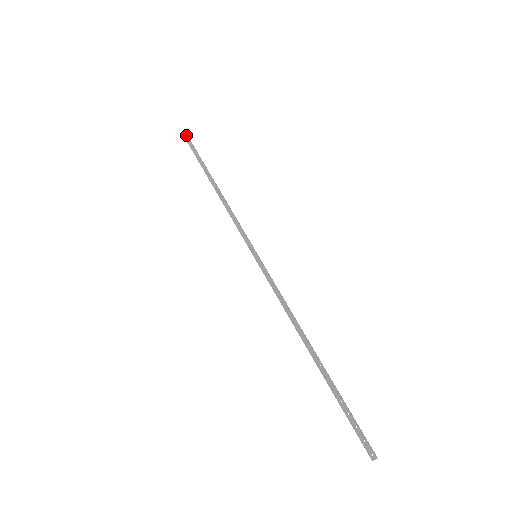
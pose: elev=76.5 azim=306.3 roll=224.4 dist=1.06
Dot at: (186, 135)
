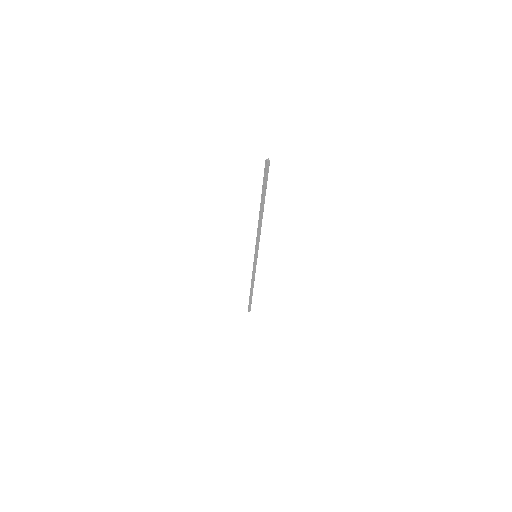
Dot at: (249, 310)
